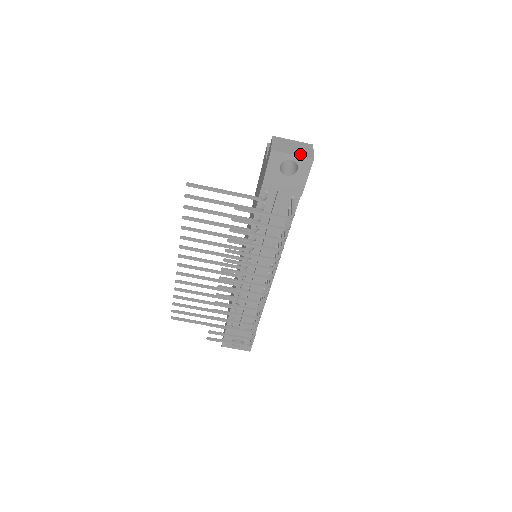
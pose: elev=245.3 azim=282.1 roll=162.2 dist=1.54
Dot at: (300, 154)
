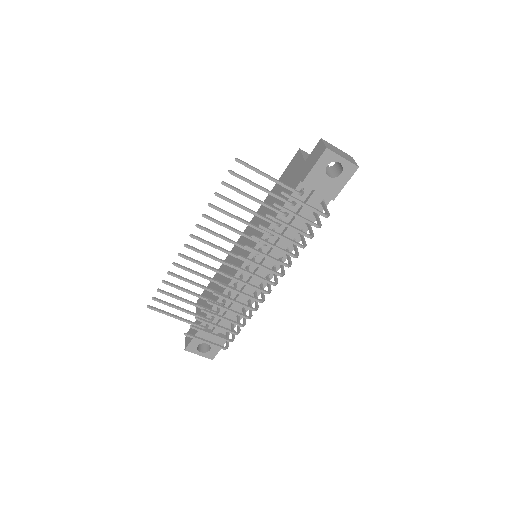
Dot at: (348, 159)
